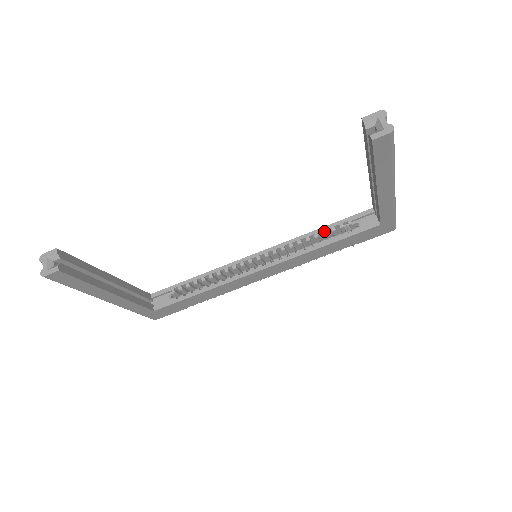
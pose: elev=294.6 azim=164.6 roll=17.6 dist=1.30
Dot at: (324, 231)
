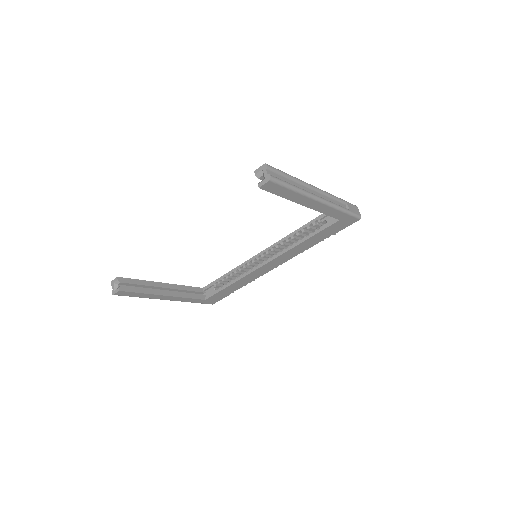
Dot at: (302, 230)
